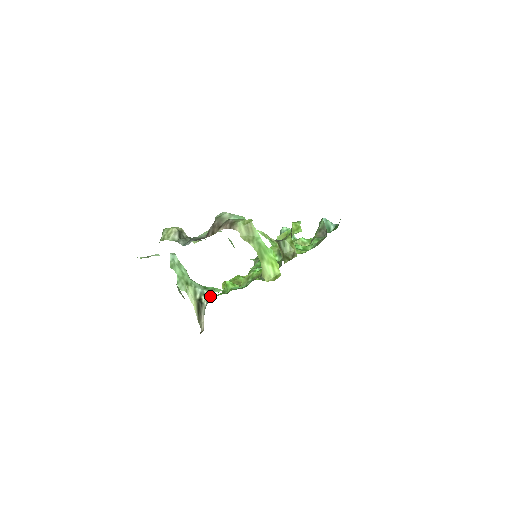
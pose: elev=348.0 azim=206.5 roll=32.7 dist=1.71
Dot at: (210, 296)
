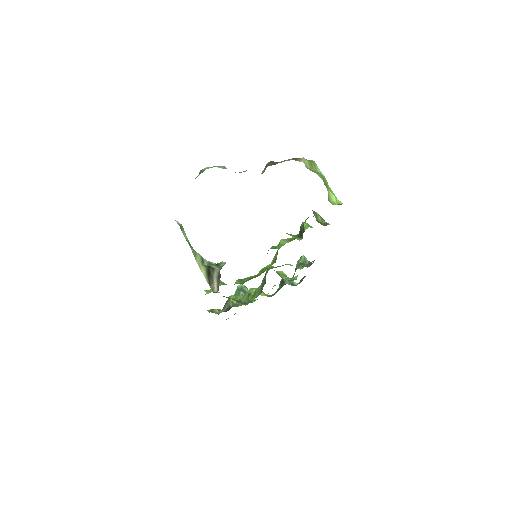
Dot at: (222, 264)
